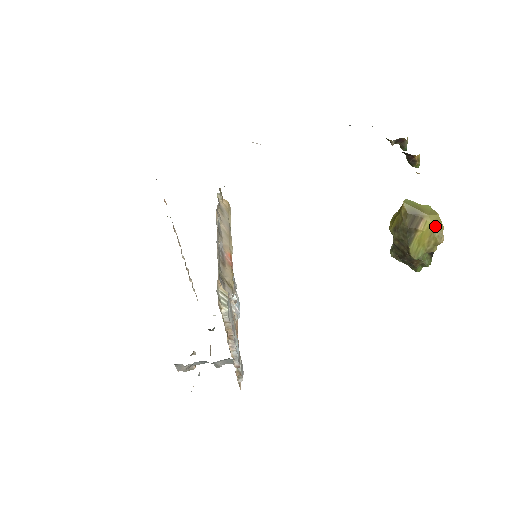
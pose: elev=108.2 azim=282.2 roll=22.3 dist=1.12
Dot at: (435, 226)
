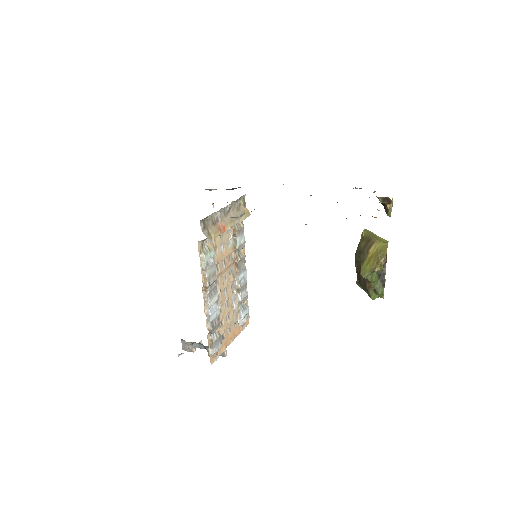
Dot at: (381, 249)
